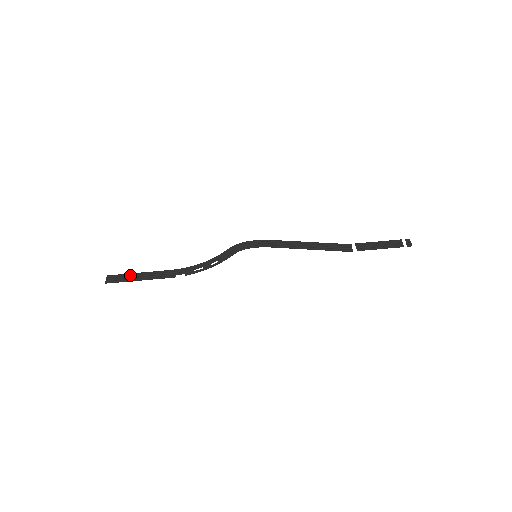
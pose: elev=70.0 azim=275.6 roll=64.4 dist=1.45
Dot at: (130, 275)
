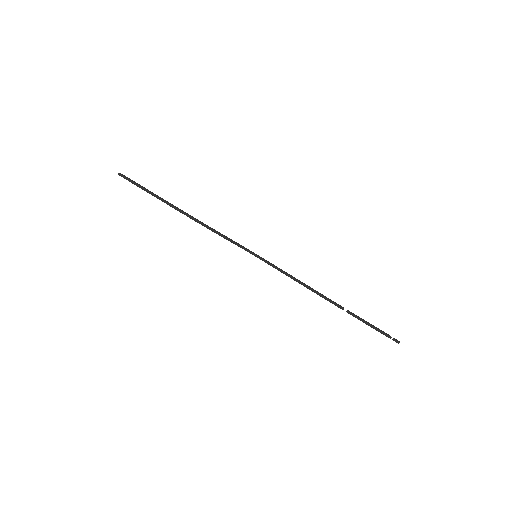
Dot at: occluded
